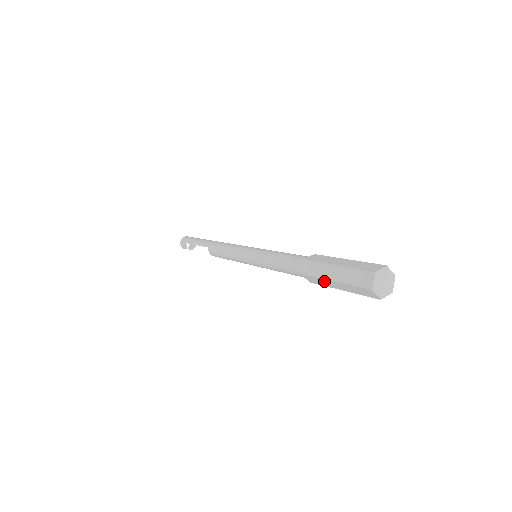
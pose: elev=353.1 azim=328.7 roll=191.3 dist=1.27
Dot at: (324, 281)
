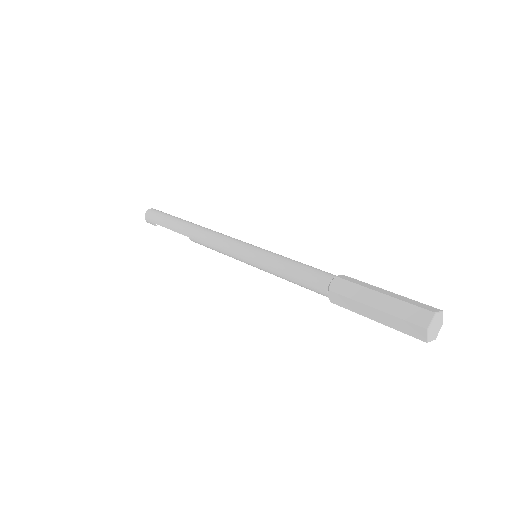
Dot at: (361, 313)
